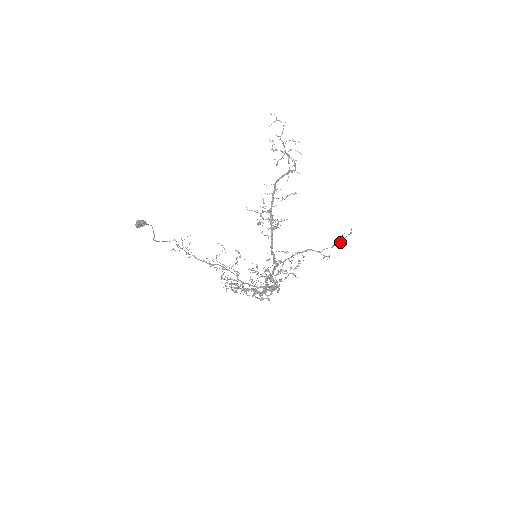
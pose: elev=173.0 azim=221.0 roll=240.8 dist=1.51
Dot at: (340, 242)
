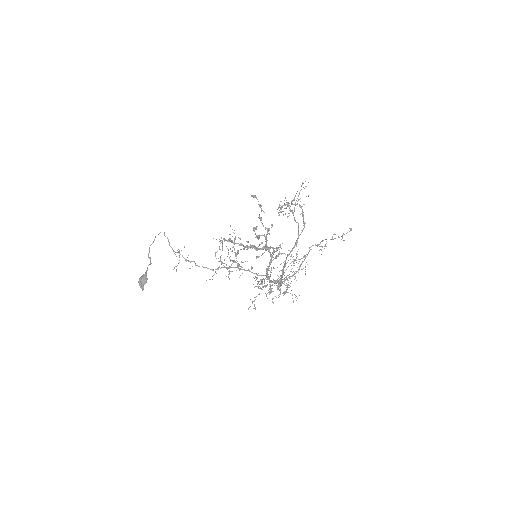
Dot at: (338, 236)
